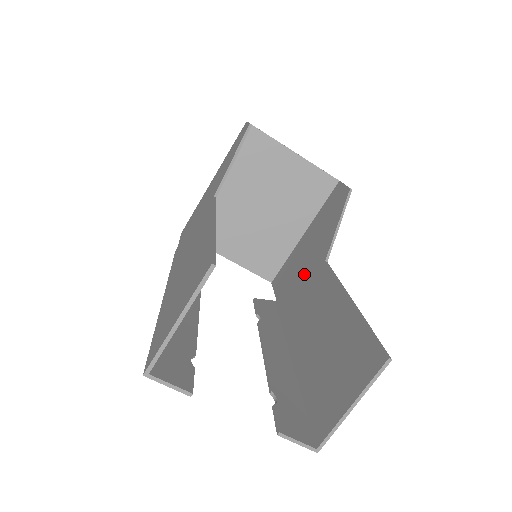
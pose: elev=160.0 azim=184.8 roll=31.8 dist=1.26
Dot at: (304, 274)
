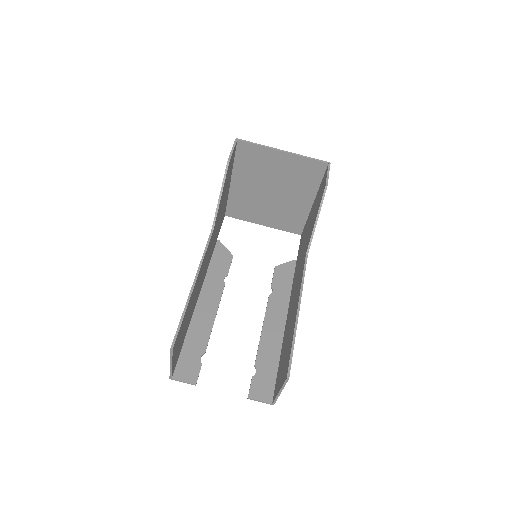
Dot at: (302, 253)
